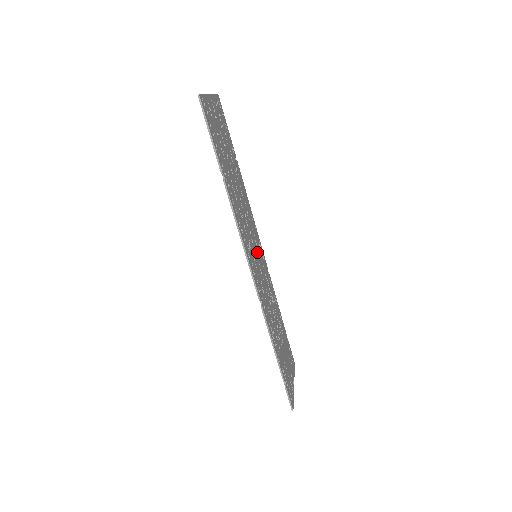
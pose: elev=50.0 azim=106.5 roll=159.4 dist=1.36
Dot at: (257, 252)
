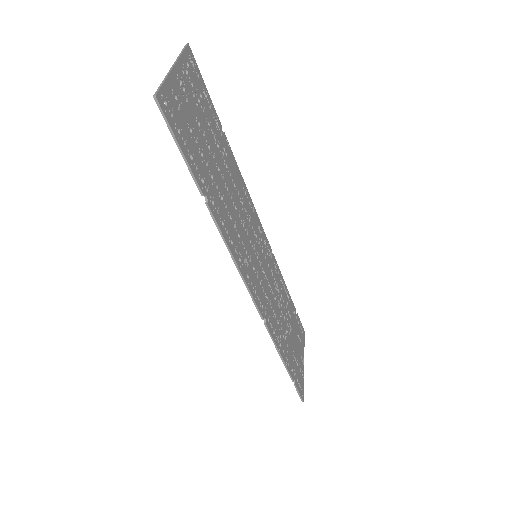
Dot at: (257, 248)
